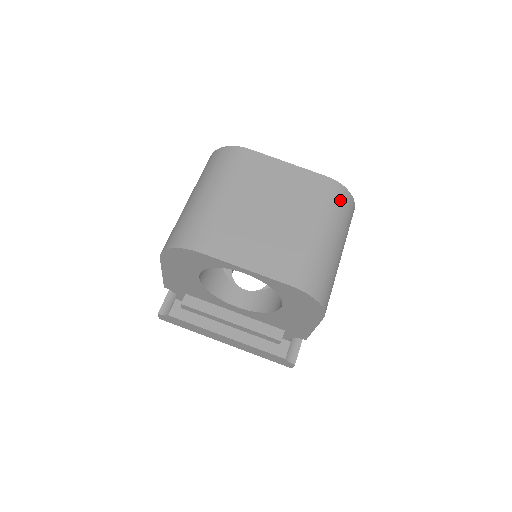
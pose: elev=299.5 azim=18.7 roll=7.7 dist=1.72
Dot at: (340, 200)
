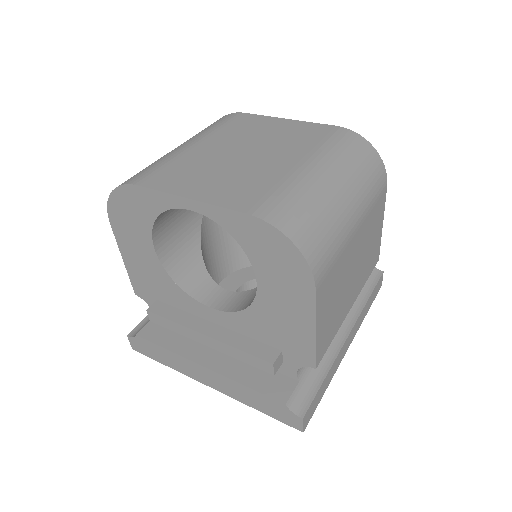
Dot at: (354, 147)
